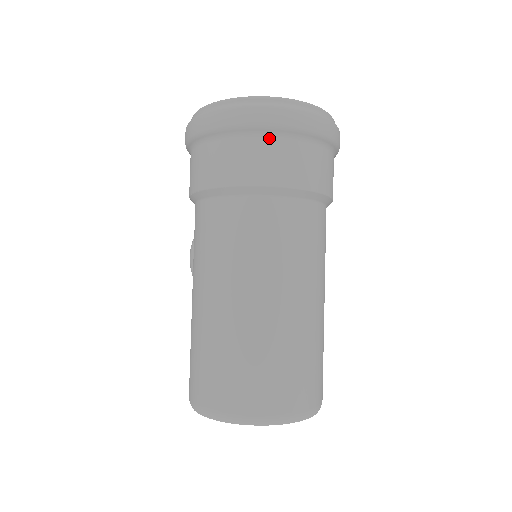
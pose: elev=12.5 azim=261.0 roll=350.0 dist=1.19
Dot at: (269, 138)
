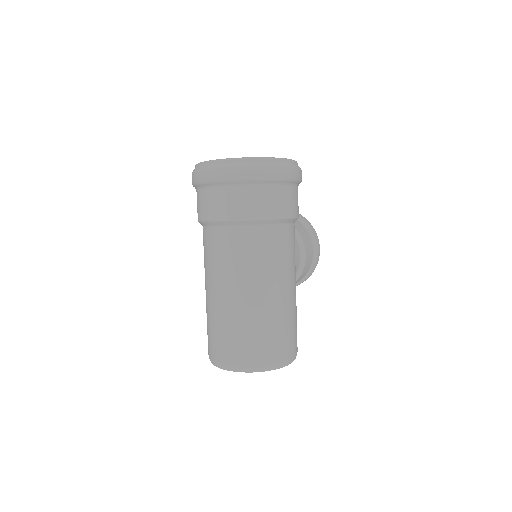
Dot at: (220, 188)
